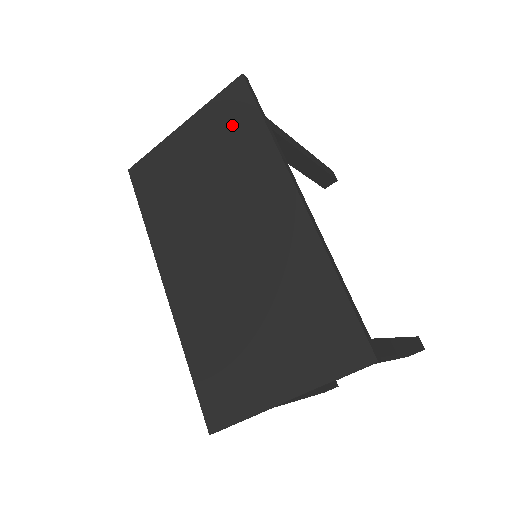
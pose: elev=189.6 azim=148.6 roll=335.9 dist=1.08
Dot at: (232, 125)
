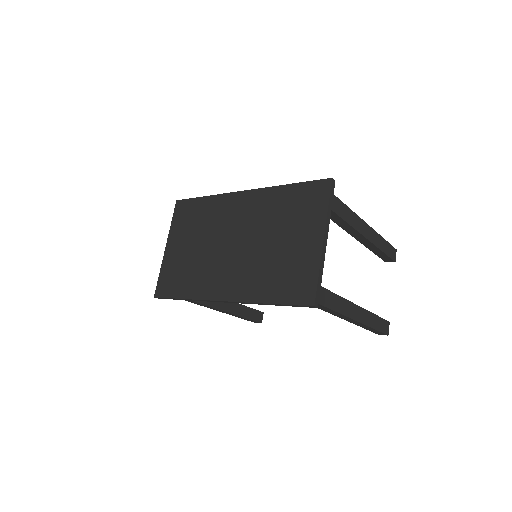
Dot at: (190, 215)
